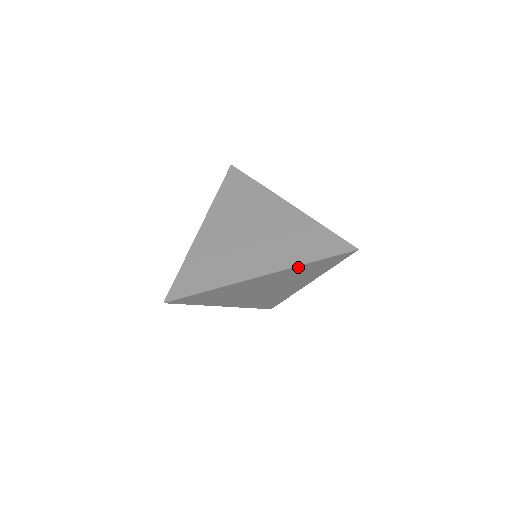
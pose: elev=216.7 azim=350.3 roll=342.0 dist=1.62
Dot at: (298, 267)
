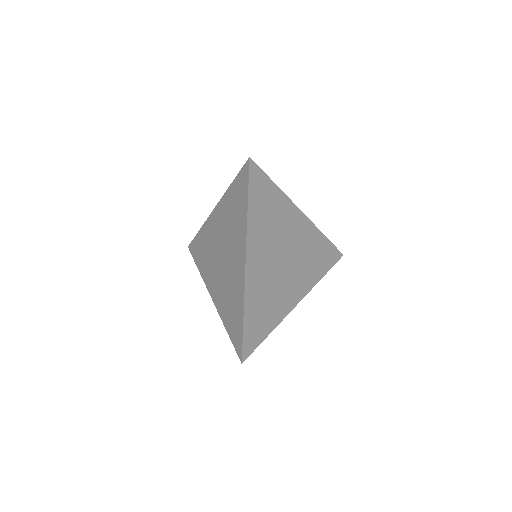
Dot at: occluded
